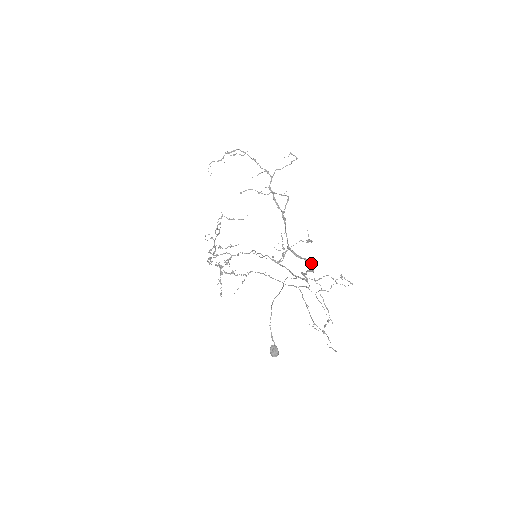
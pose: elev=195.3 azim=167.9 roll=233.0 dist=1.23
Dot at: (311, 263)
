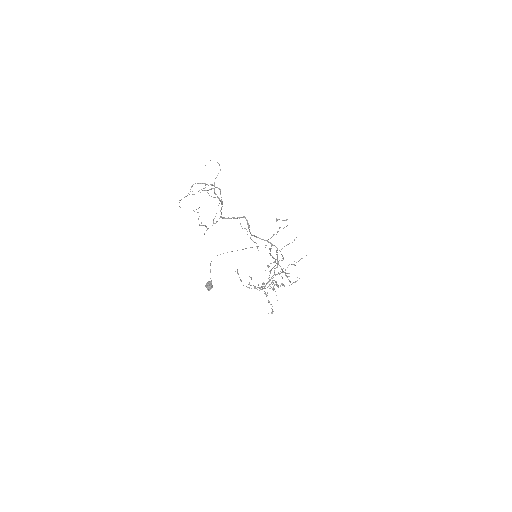
Dot at: (237, 218)
